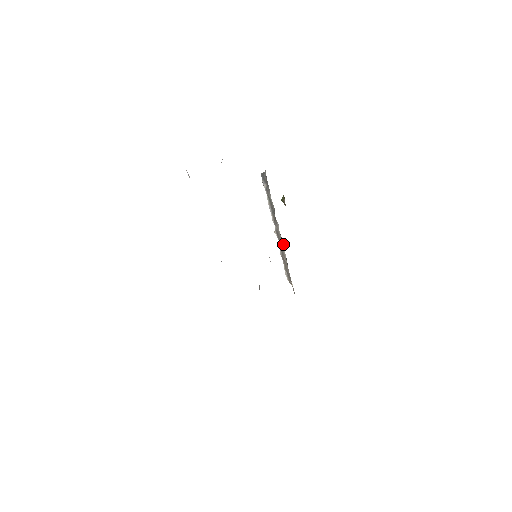
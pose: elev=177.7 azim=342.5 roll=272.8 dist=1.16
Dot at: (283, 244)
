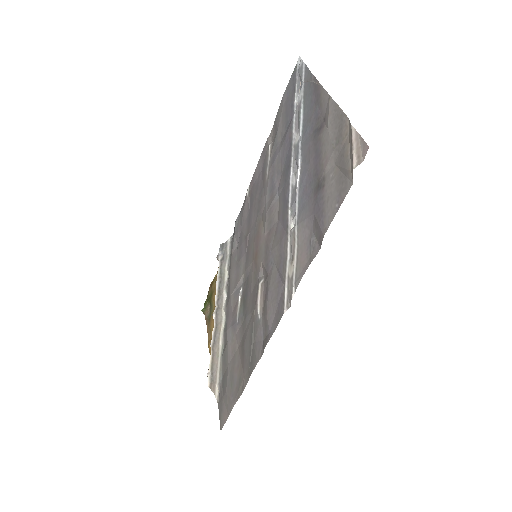
Dot at: (223, 323)
